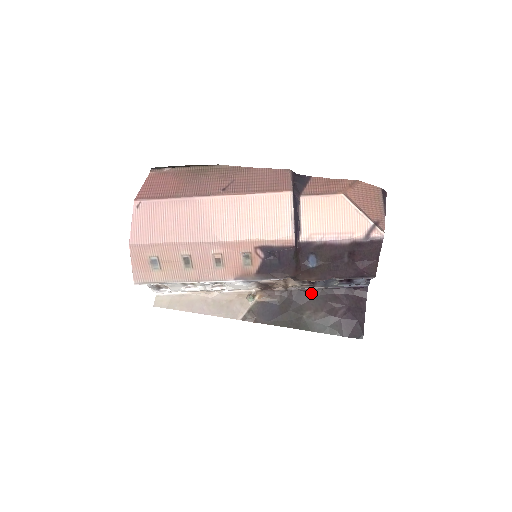
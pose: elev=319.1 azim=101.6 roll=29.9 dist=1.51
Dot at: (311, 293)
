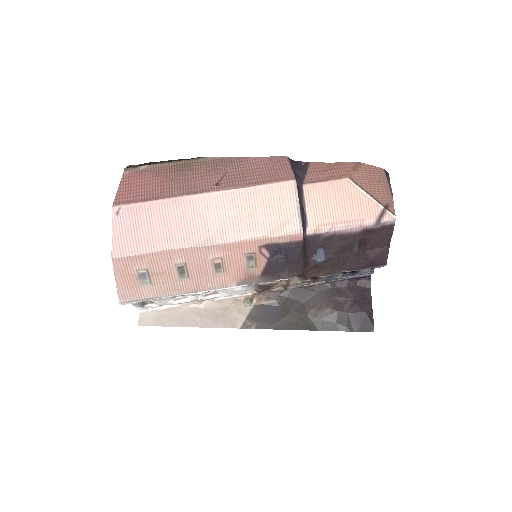
Dot at: (312, 289)
